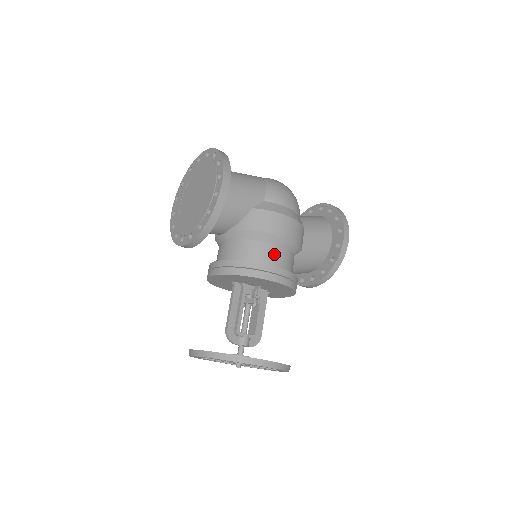
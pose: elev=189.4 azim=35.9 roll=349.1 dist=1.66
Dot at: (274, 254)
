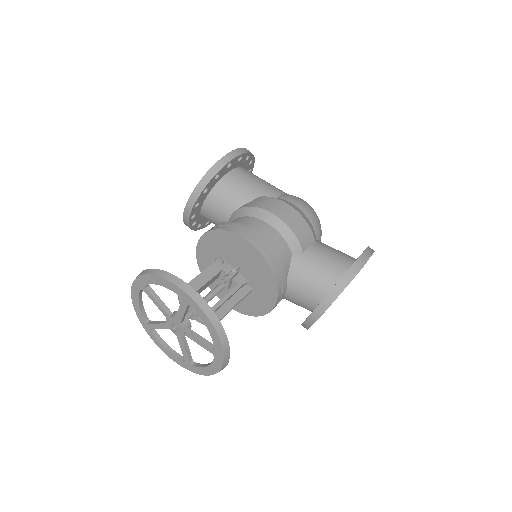
Dot at: (262, 229)
